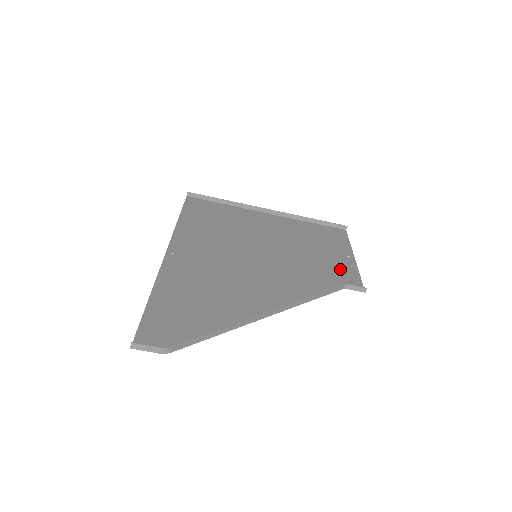
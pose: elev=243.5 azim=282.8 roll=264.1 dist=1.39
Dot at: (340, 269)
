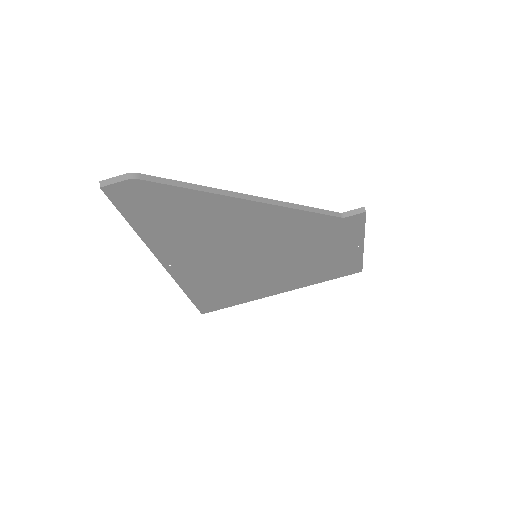
Dot at: (344, 236)
